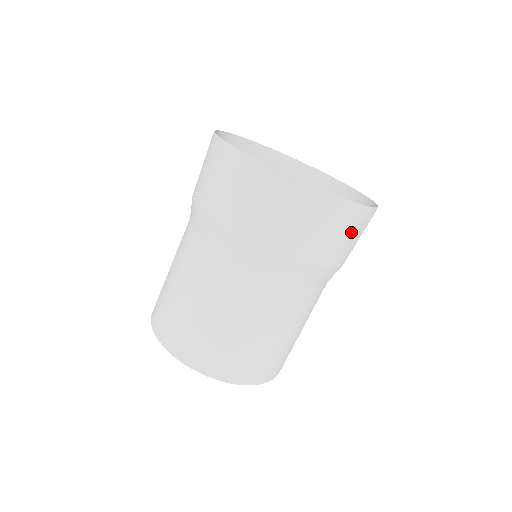
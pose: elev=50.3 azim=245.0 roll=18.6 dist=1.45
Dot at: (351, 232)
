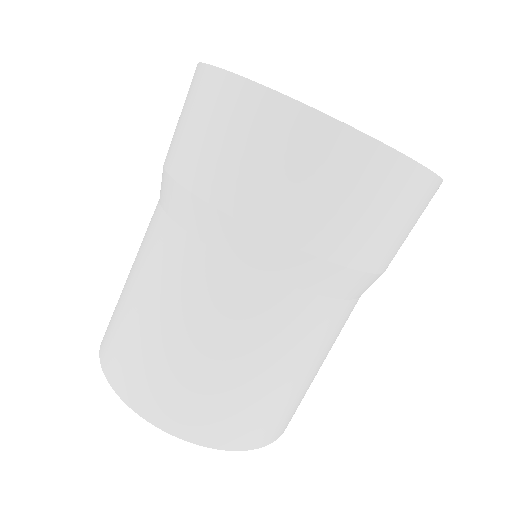
Dot at: occluded
